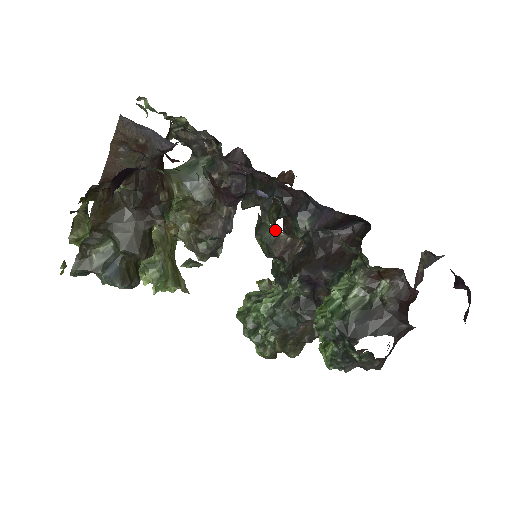
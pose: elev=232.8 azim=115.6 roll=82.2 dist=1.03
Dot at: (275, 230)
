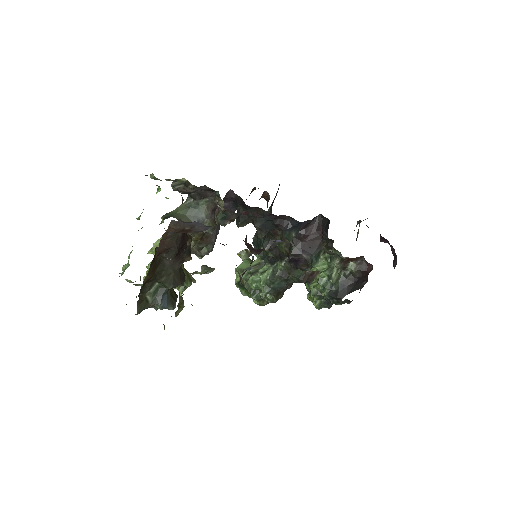
Dot at: (303, 271)
